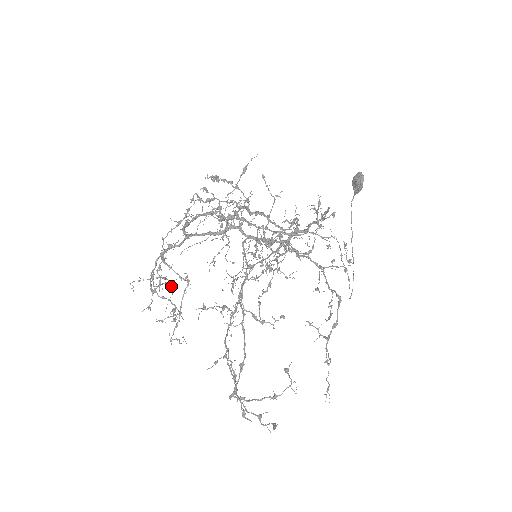
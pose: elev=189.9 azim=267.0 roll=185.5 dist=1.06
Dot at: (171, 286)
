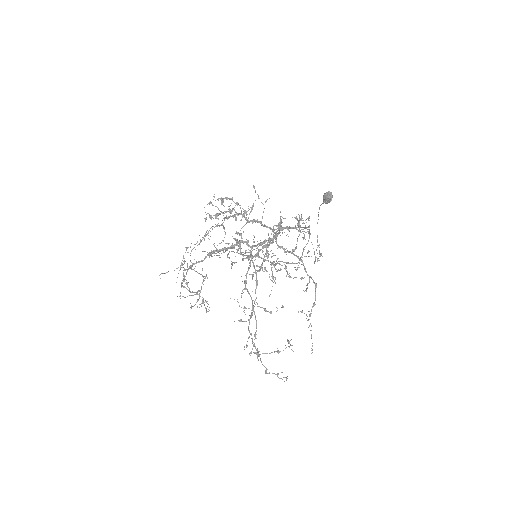
Dot at: occluded
